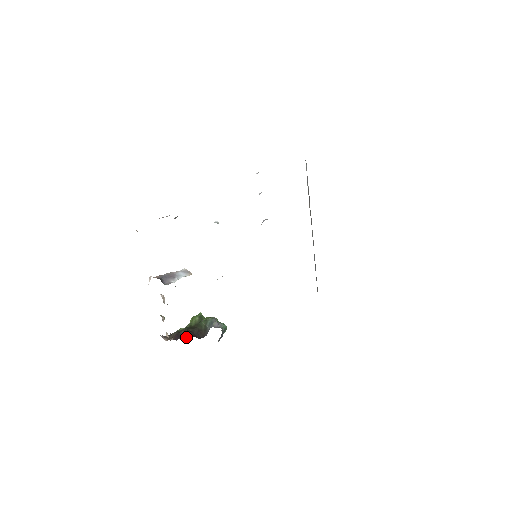
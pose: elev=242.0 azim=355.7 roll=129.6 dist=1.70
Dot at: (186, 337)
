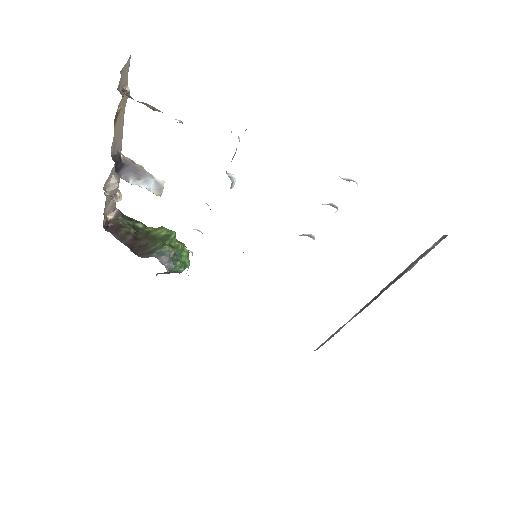
Dot at: (120, 238)
